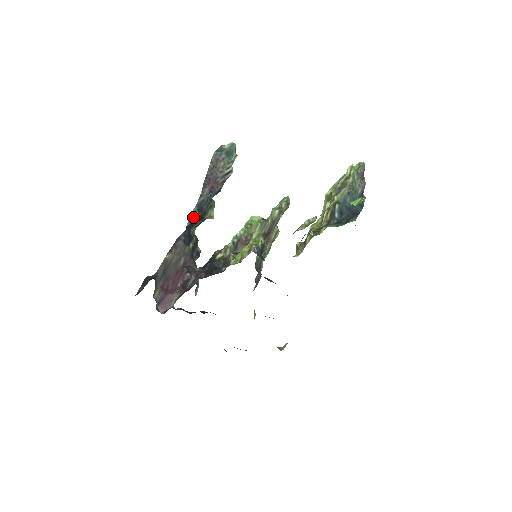
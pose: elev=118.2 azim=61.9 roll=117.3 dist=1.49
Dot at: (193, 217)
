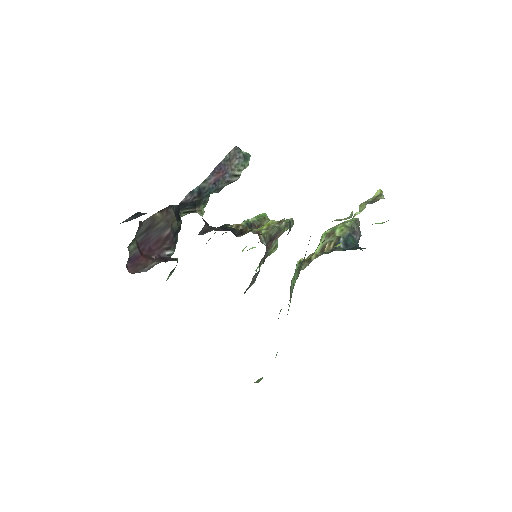
Dot at: (191, 196)
